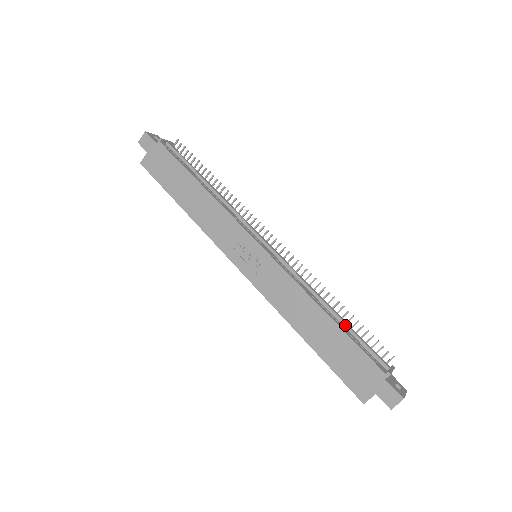
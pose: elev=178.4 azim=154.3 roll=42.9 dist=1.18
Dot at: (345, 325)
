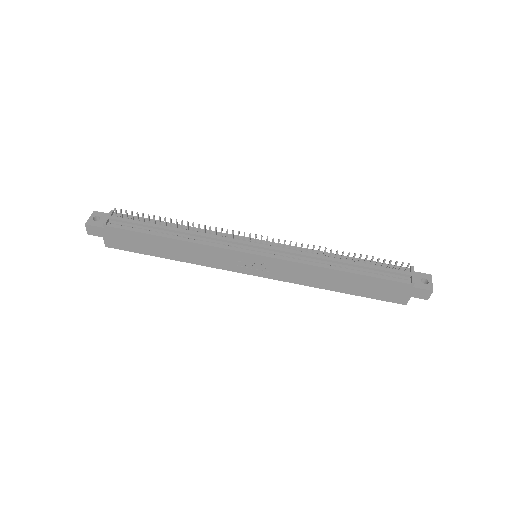
Dot at: (360, 267)
